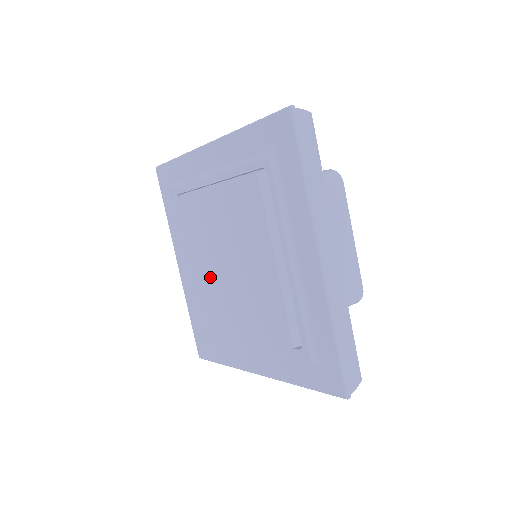
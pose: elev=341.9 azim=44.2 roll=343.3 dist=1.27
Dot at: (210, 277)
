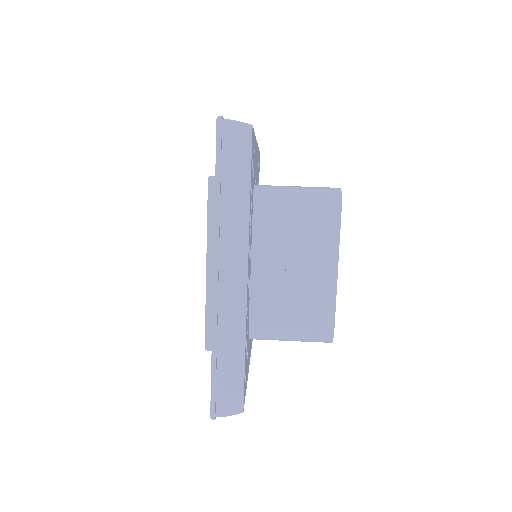
Dot at: occluded
